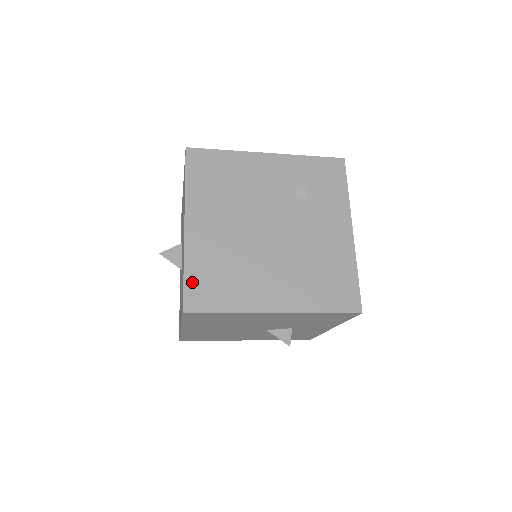
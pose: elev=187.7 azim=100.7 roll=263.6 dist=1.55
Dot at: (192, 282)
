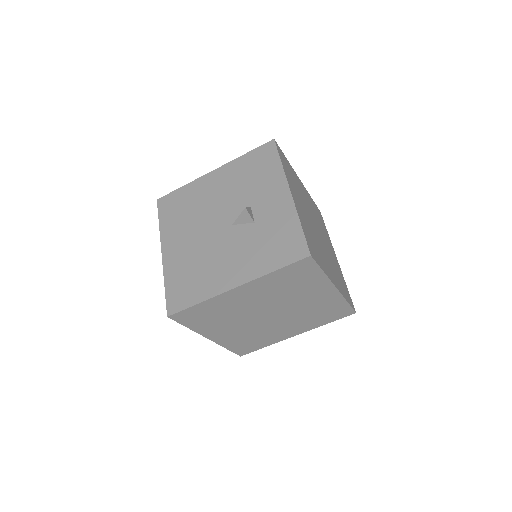
Dot at: occluded
